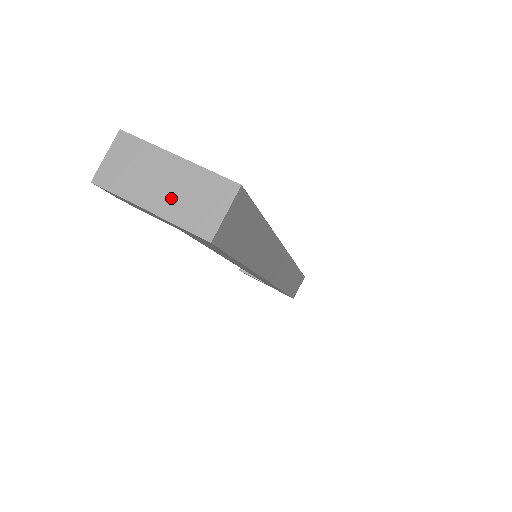
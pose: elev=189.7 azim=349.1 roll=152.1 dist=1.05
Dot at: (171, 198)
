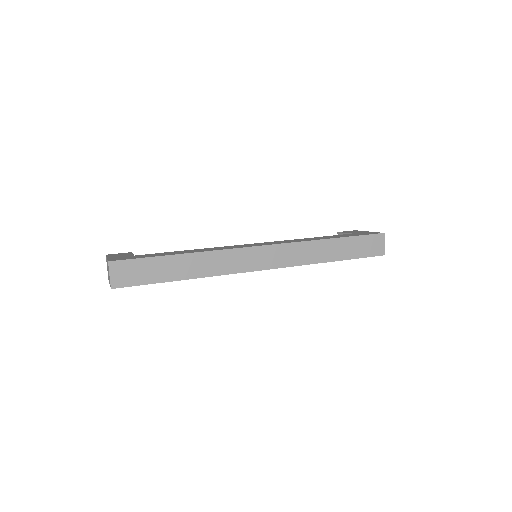
Dot at: occluded
